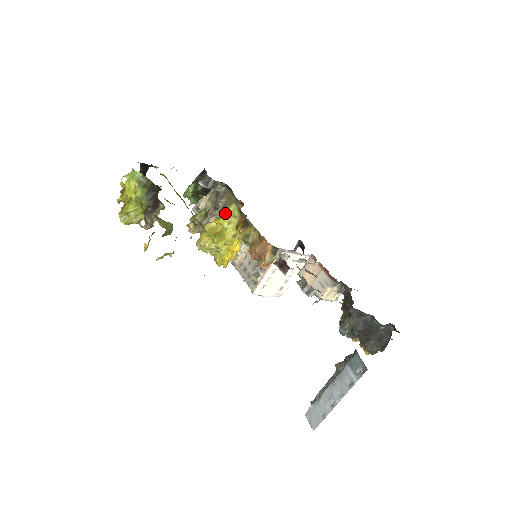
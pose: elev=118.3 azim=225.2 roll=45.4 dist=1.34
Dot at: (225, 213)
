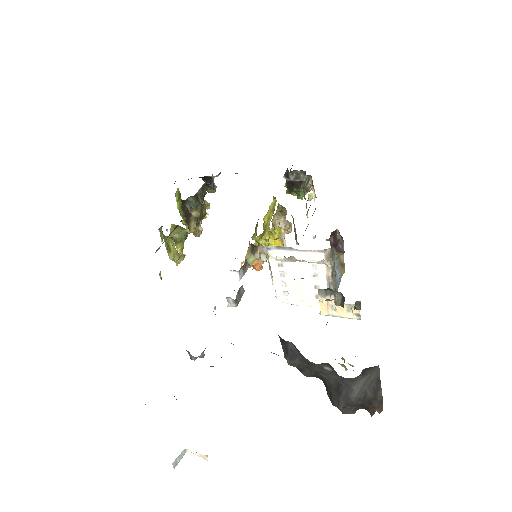
Dot at: (270, 208)
